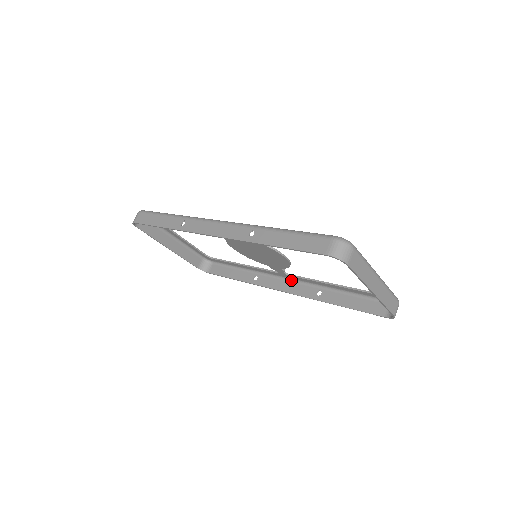
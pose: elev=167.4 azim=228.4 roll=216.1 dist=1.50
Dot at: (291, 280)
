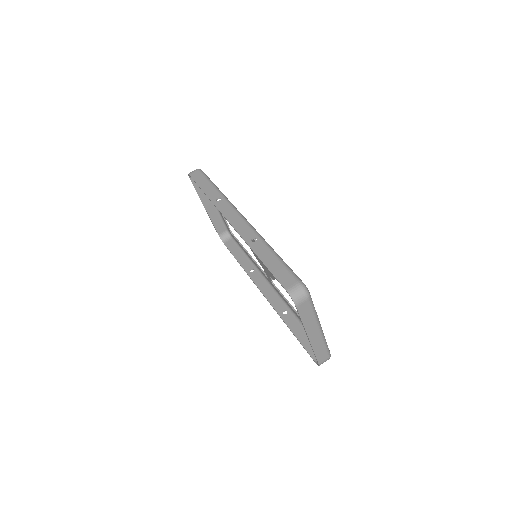
Dot at: (274, 289)
